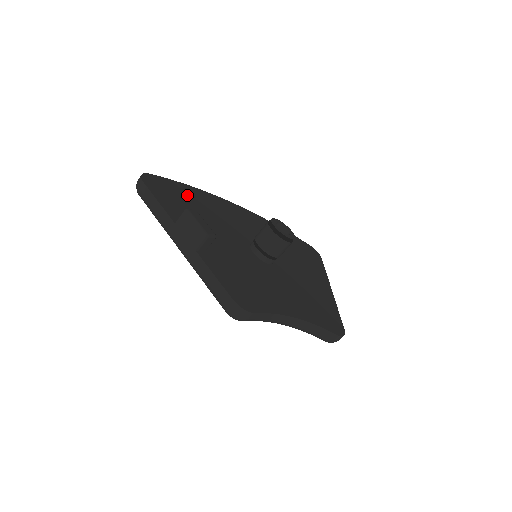
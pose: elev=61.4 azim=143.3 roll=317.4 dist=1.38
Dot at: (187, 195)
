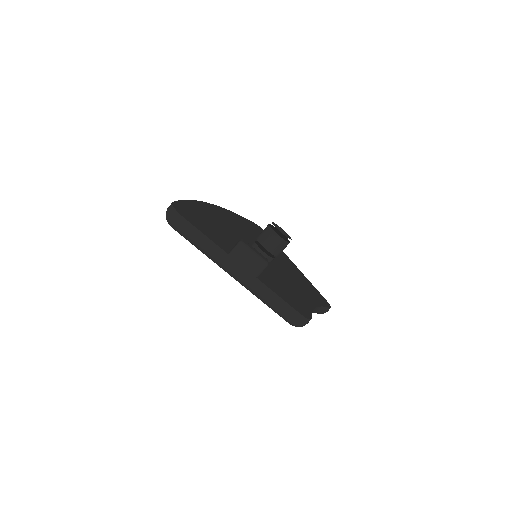
Dot at: (199, 214)
